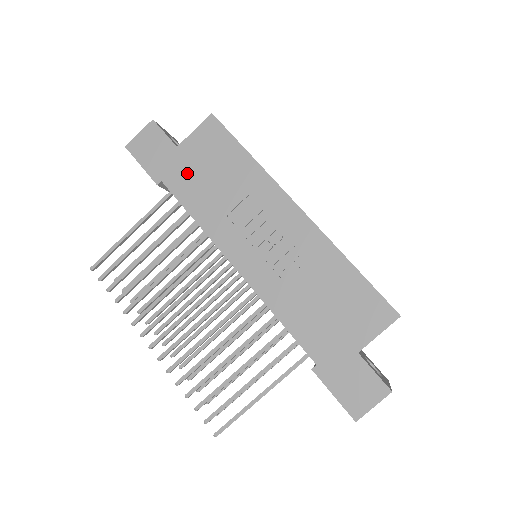
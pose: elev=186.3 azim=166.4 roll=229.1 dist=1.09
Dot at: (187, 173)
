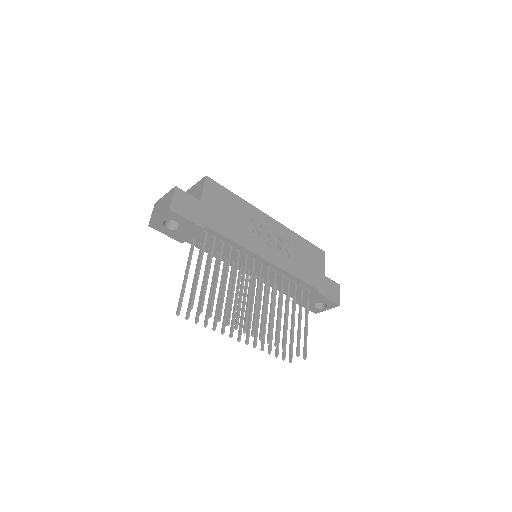
Dot at: (216, 216)
